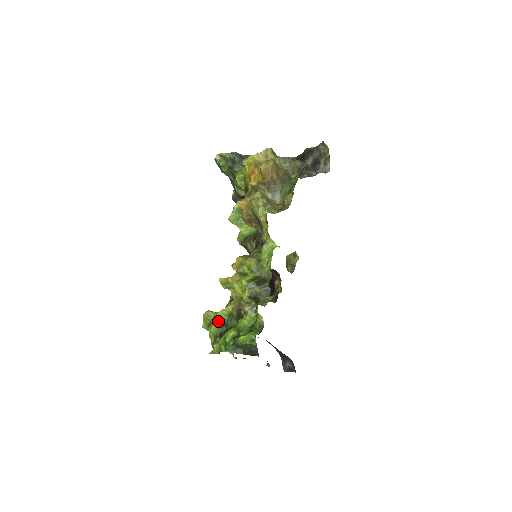
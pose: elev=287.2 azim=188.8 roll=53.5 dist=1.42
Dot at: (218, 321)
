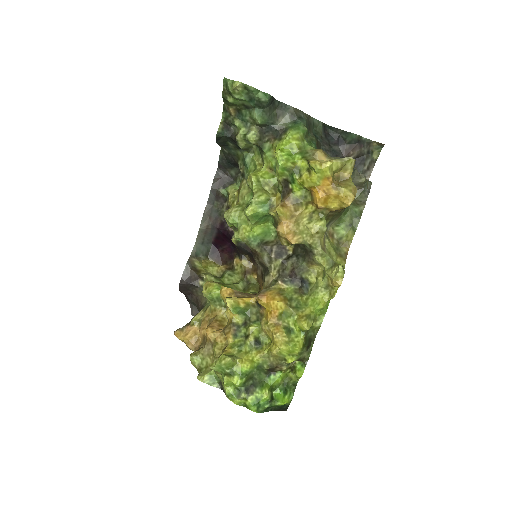
Dot at: (246, 375)
